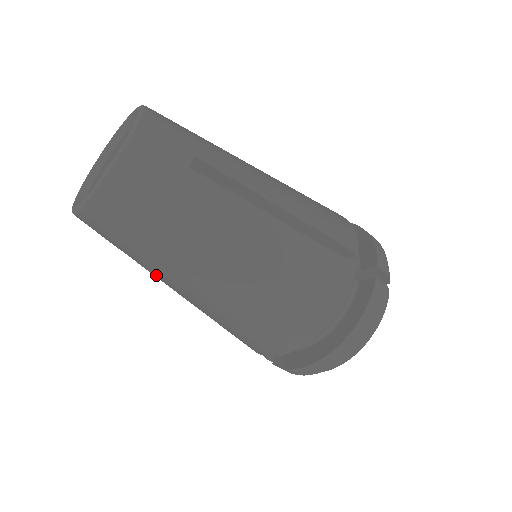
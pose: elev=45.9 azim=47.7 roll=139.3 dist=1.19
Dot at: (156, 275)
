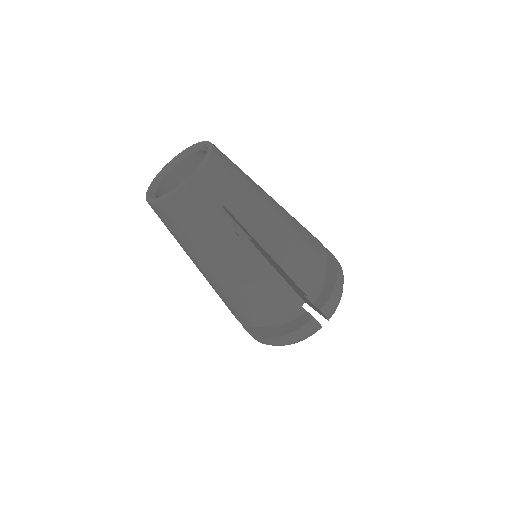
Dot at: occluded
